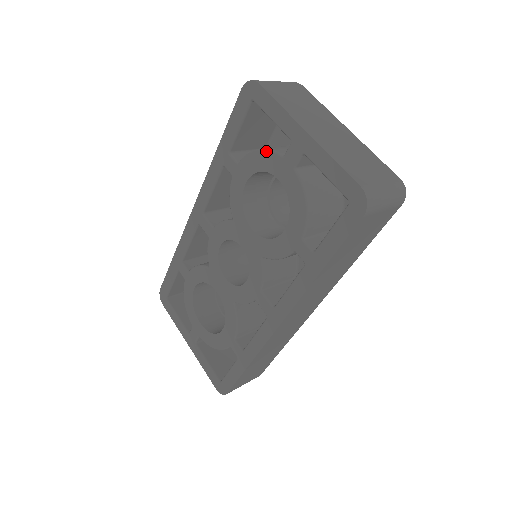
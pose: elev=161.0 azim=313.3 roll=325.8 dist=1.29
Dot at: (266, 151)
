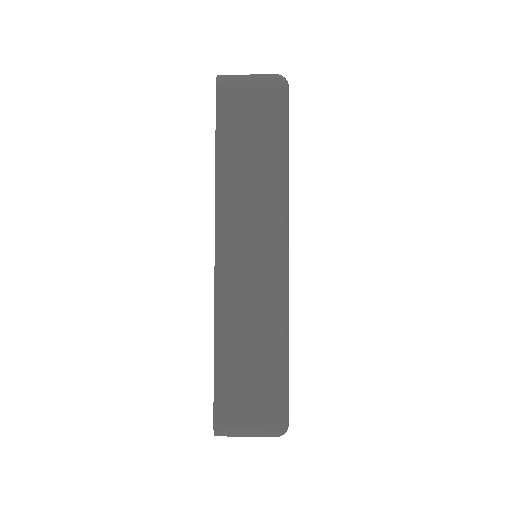
Dot at: occluded
